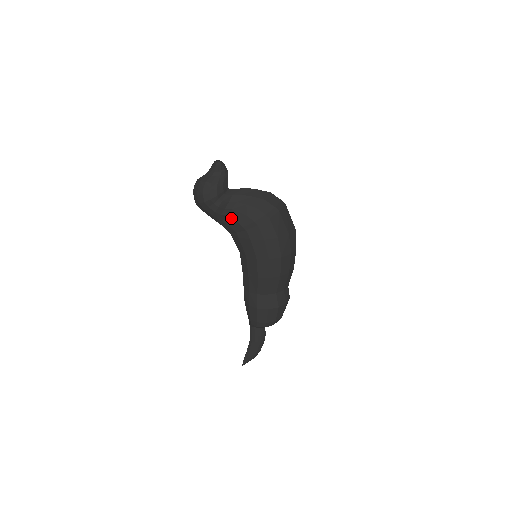
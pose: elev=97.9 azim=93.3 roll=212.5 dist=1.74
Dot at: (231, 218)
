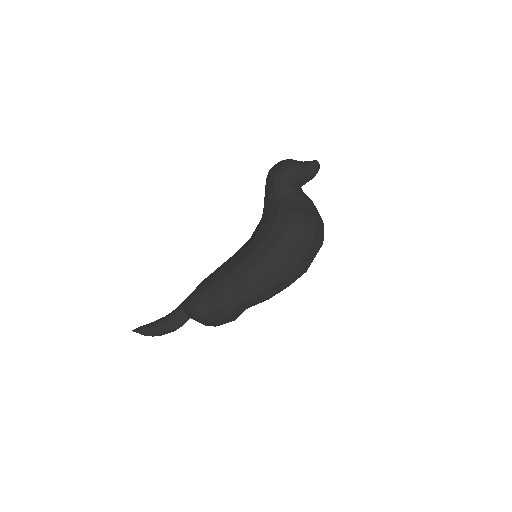
Dot at: (278, 203)
